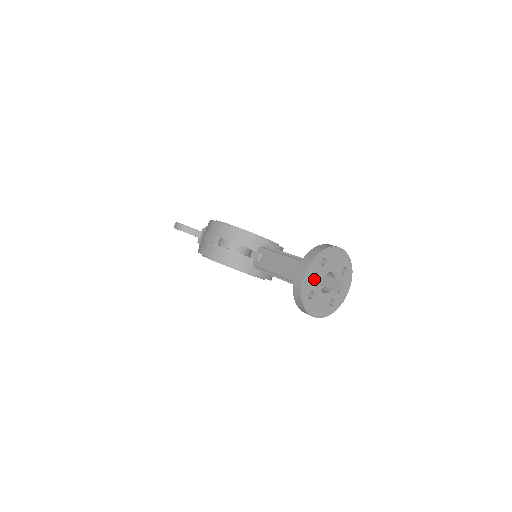
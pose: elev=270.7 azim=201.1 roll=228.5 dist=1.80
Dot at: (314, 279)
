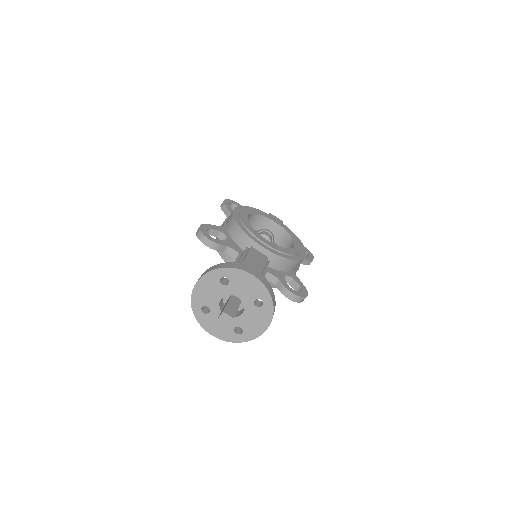
Dot at: (210, 294)
